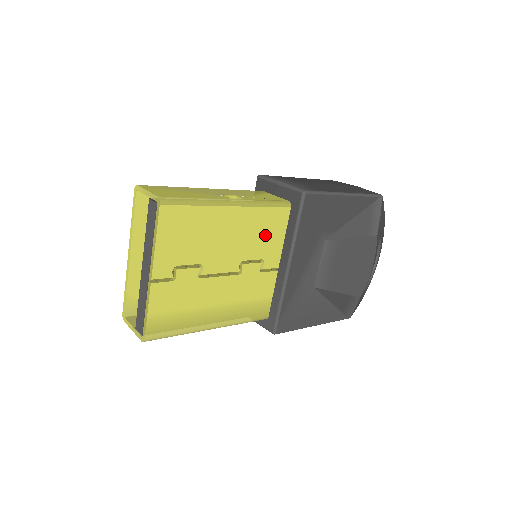
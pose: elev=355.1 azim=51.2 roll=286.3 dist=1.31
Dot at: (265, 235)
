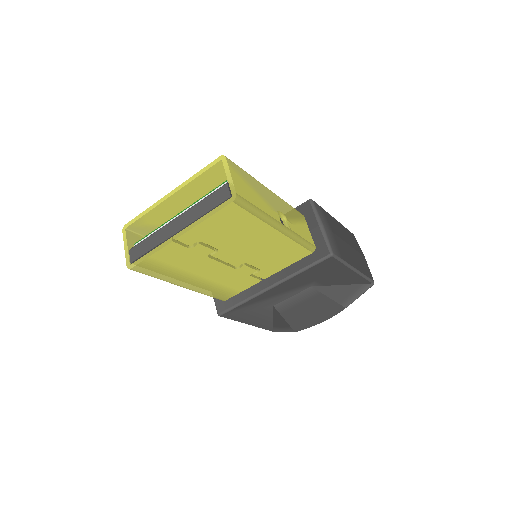
Dot at: (278, 258)
